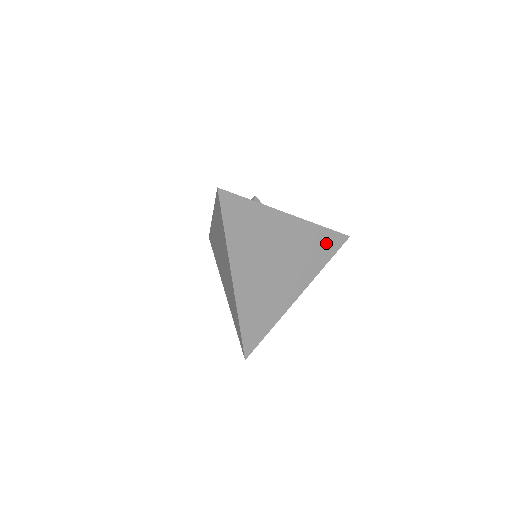
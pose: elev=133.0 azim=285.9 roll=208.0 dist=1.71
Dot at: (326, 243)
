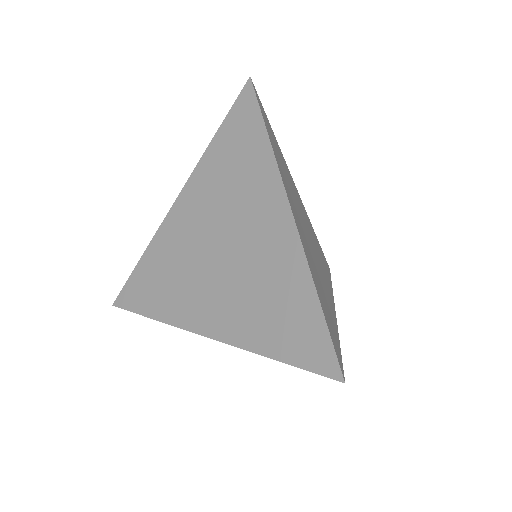
Dot at: (323, 257)
